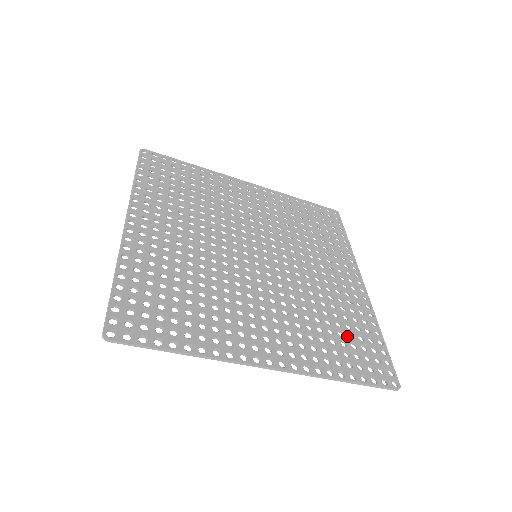
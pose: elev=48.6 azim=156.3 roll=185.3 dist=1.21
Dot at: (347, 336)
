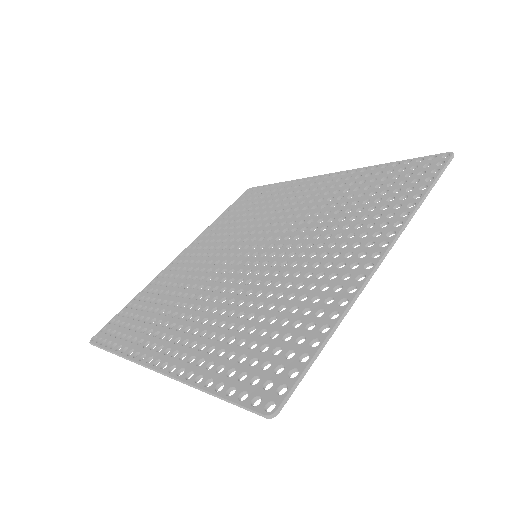
Dot at: (377, 189)
